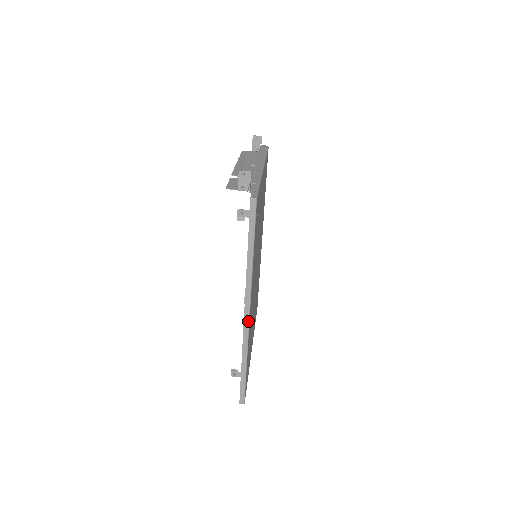
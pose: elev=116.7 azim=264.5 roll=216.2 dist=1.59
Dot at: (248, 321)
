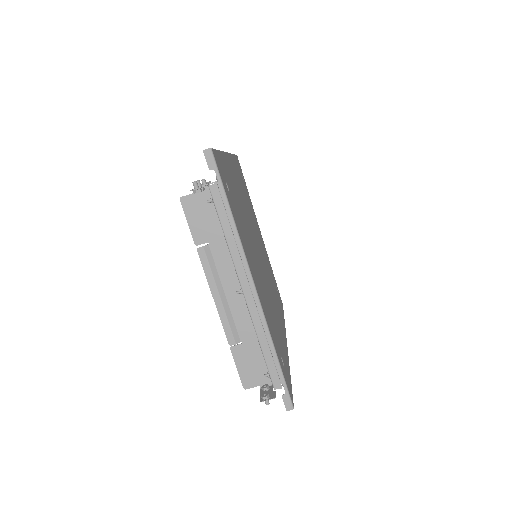
Dot at: occluded
